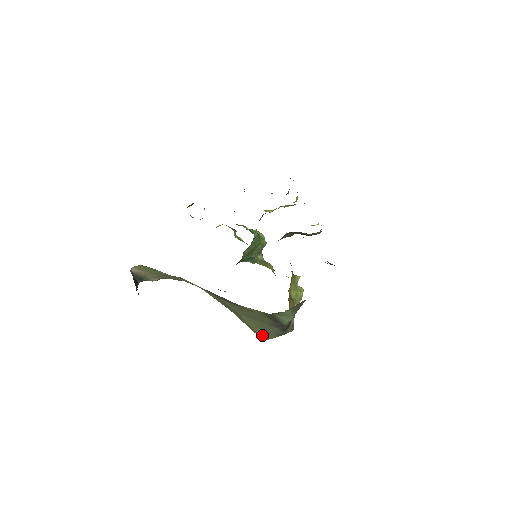
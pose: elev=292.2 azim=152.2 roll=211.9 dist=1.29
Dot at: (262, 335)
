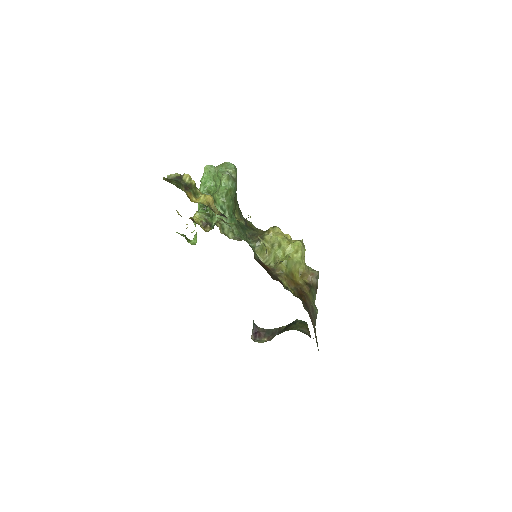
Dot at: occluded
